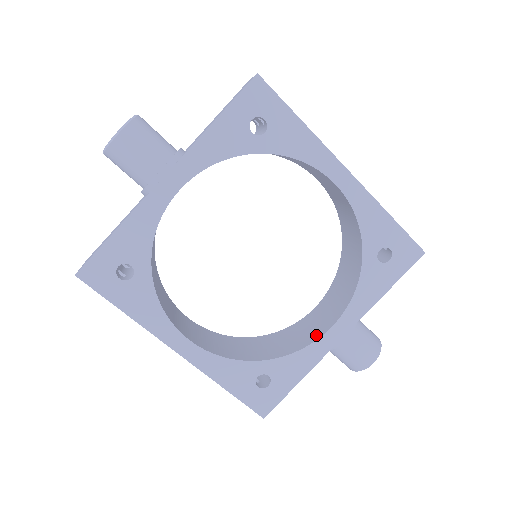
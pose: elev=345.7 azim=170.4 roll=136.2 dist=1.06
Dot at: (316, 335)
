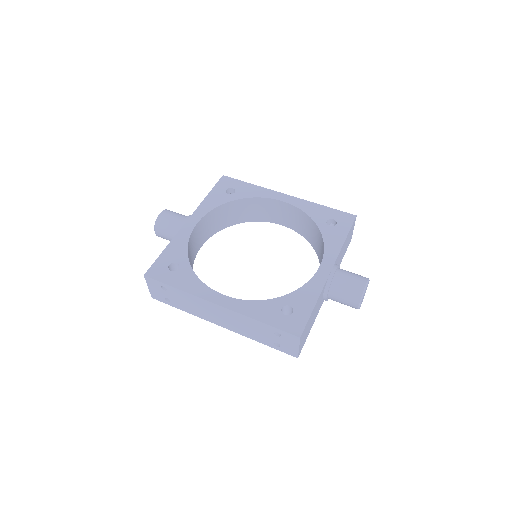
Dot at: occluded
